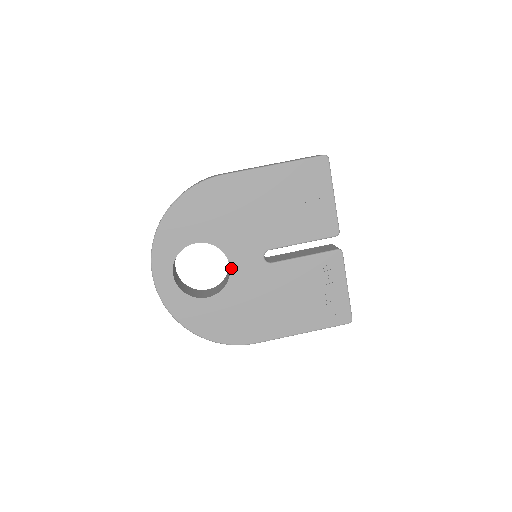
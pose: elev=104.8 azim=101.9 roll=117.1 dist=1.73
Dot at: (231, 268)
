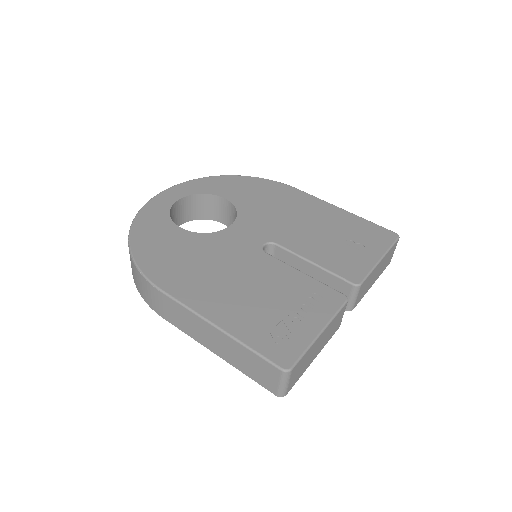
Dot at: (228, 228)
